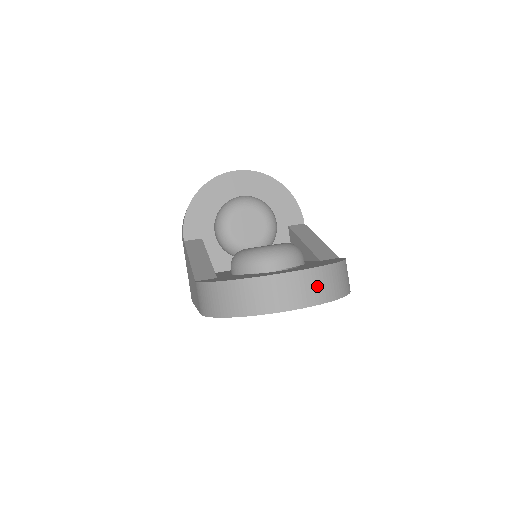
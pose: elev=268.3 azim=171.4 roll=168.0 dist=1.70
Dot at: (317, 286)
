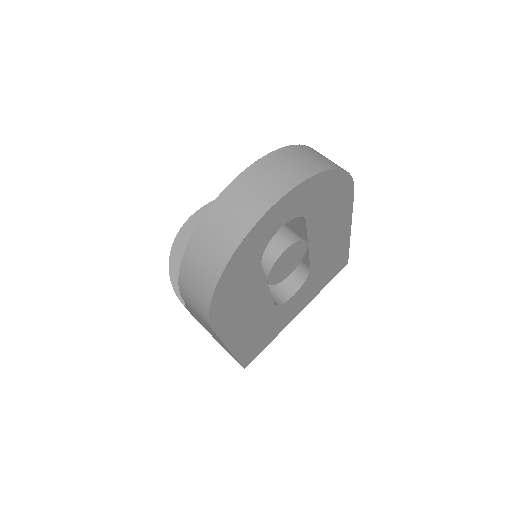
Dot at: (283, 169)
